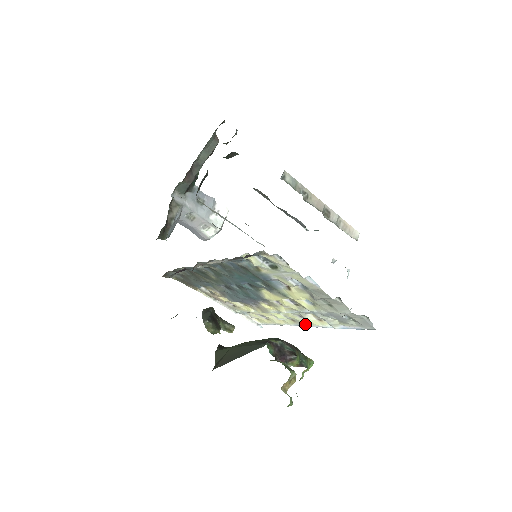
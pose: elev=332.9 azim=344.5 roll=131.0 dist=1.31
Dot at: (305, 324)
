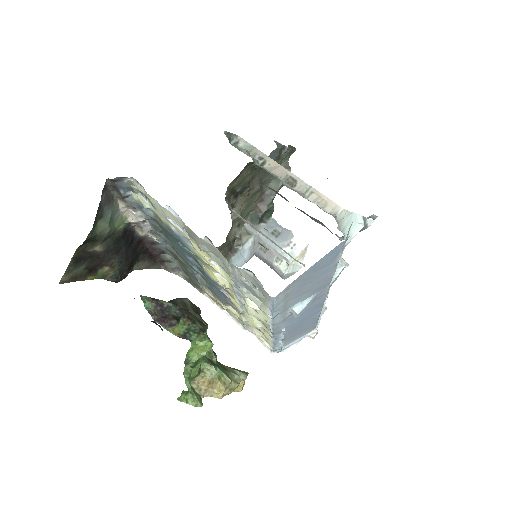
Dot at: (270, 327)
